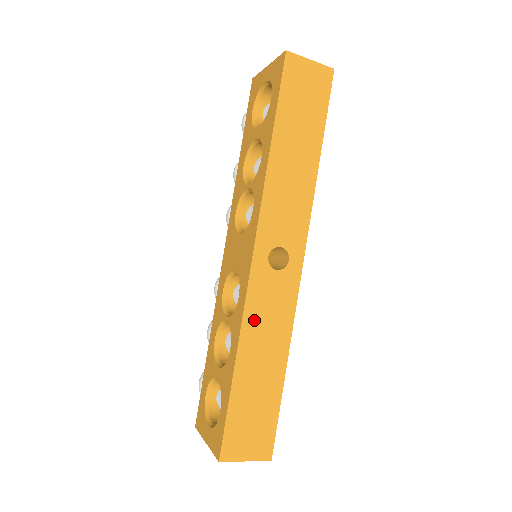
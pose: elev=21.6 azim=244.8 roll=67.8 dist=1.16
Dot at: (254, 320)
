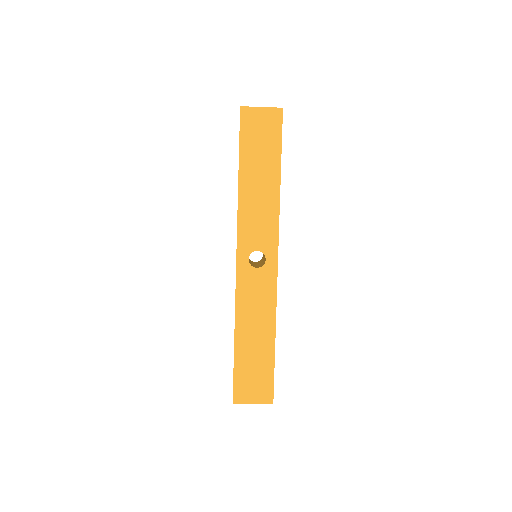
Dot at: (244, 305)
